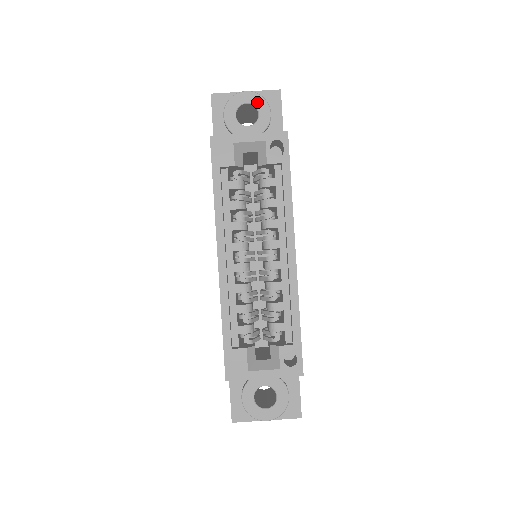
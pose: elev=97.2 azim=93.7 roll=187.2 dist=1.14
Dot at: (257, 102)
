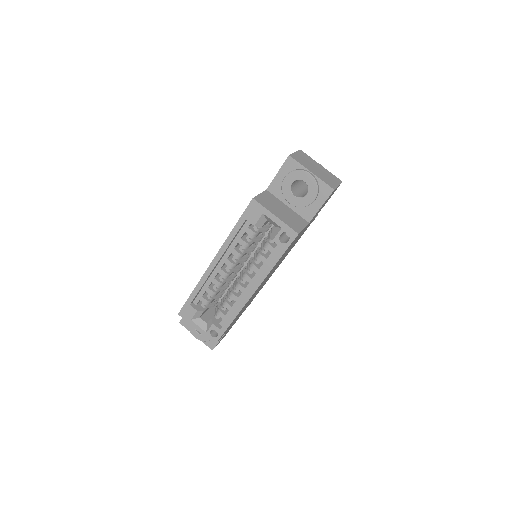
Dot at: (311, 186)
